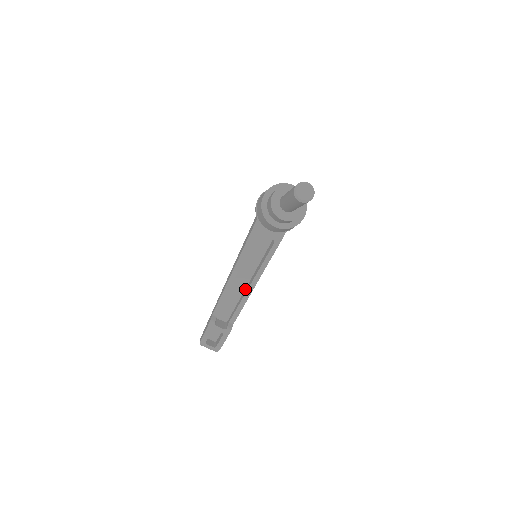
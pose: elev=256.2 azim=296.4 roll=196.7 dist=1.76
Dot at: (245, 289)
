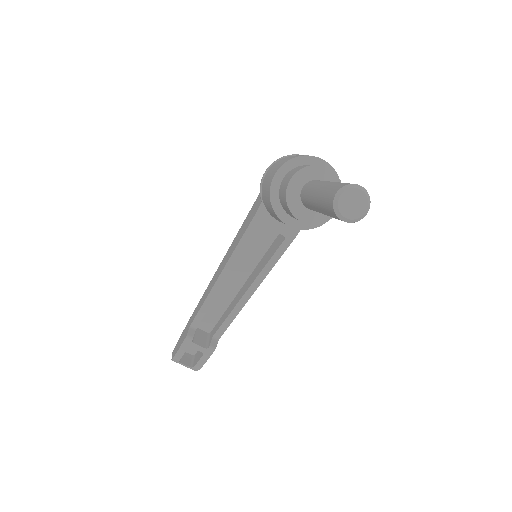
Dot at: (237, 293)
